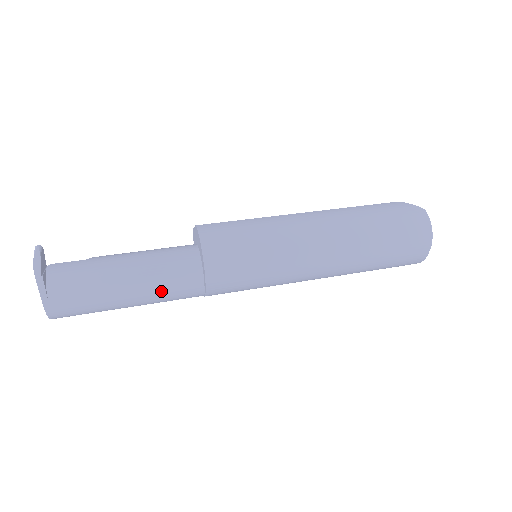
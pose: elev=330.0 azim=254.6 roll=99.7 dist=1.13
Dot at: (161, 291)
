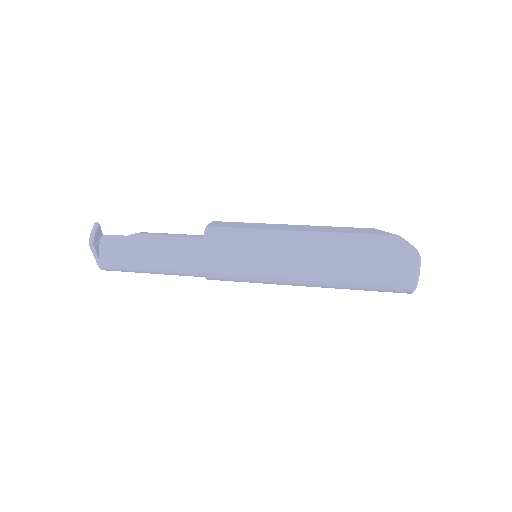
Dot at: (175, 271)
